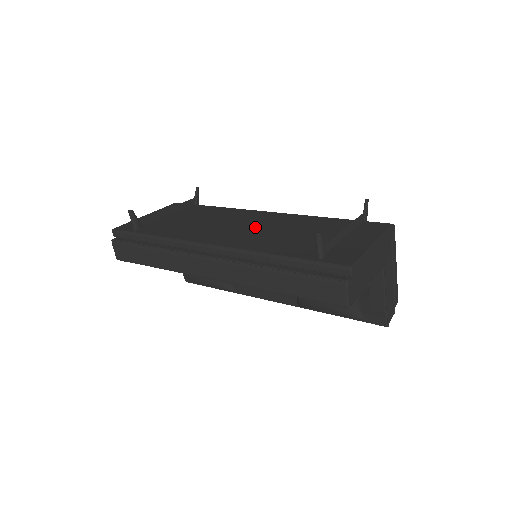
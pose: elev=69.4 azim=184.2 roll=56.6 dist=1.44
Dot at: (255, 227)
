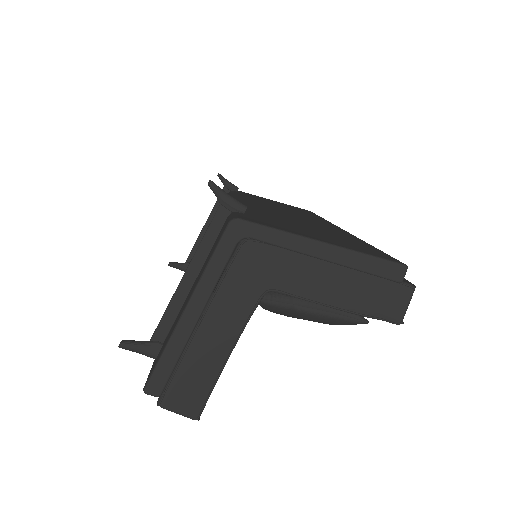
Dot at: occluded
